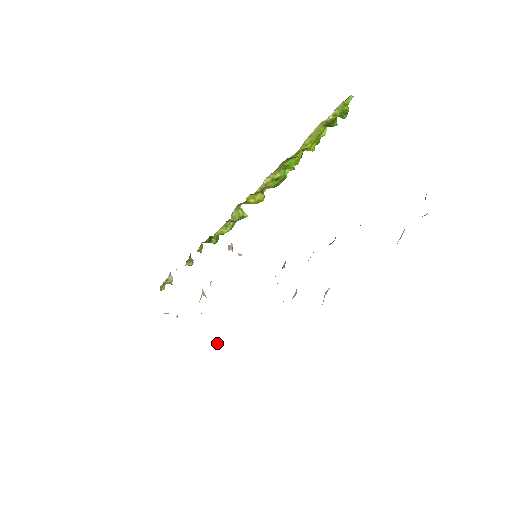
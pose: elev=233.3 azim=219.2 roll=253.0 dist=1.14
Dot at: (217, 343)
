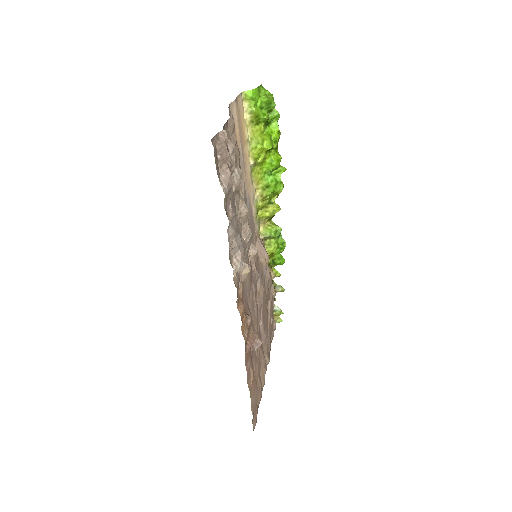
Dot at: (257, 343)
